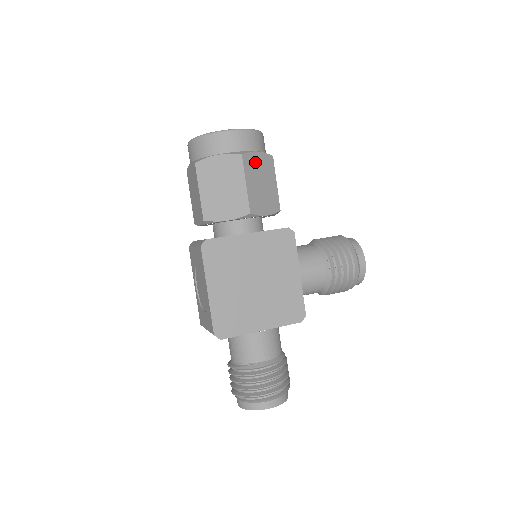
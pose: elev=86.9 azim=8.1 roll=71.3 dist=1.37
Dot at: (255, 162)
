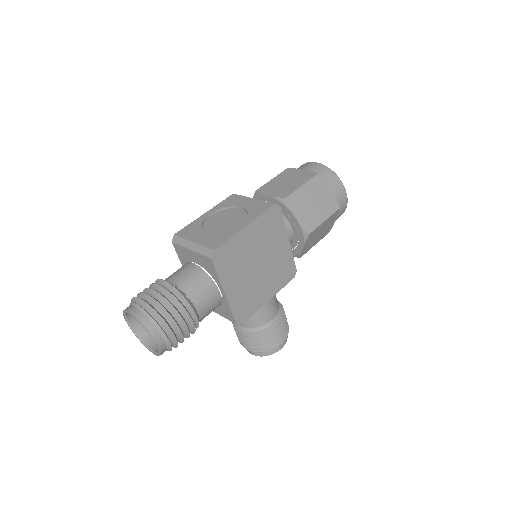
Dot at: (332, 221)
